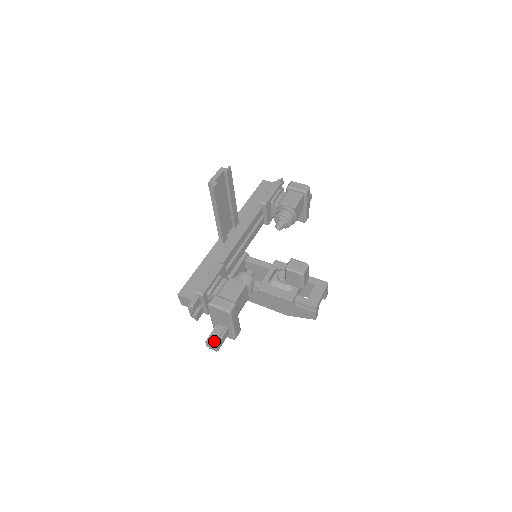
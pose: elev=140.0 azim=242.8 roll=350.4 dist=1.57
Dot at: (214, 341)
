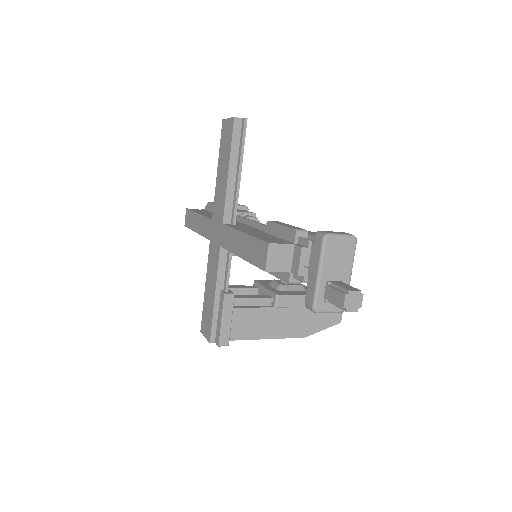
Dot at: (355, 289)
